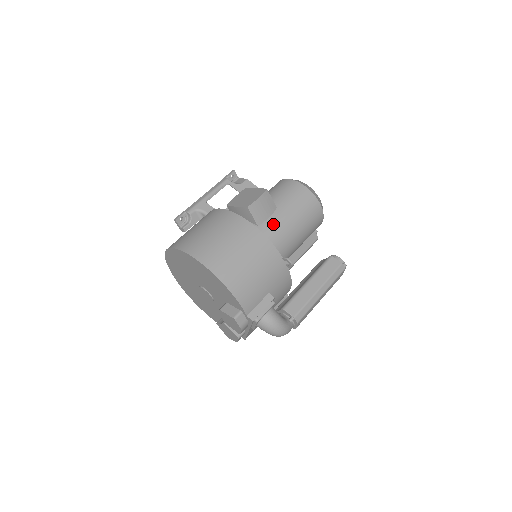
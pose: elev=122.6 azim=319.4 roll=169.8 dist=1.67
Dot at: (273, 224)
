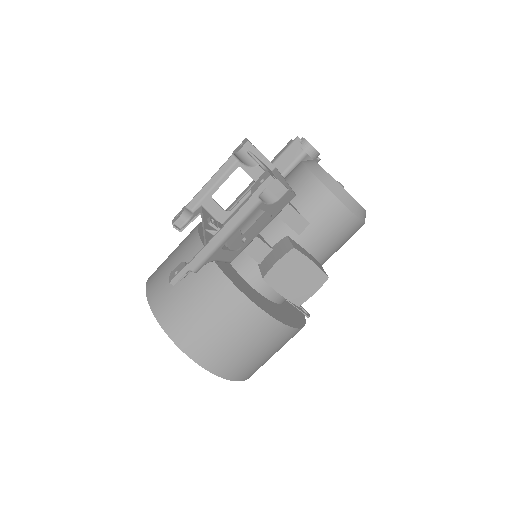
Dot at: occluded
